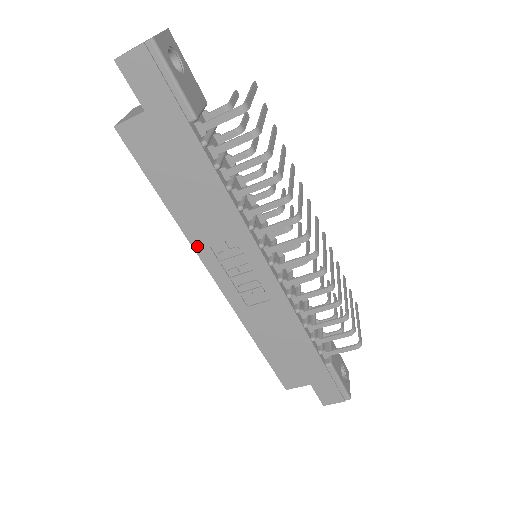
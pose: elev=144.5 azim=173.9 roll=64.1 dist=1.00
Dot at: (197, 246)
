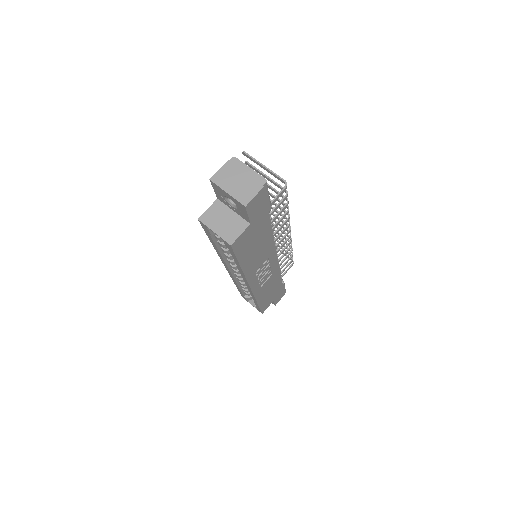
Dot at: (249, 277)
